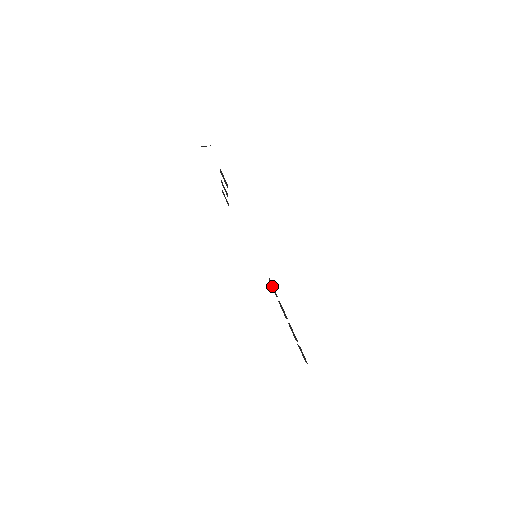
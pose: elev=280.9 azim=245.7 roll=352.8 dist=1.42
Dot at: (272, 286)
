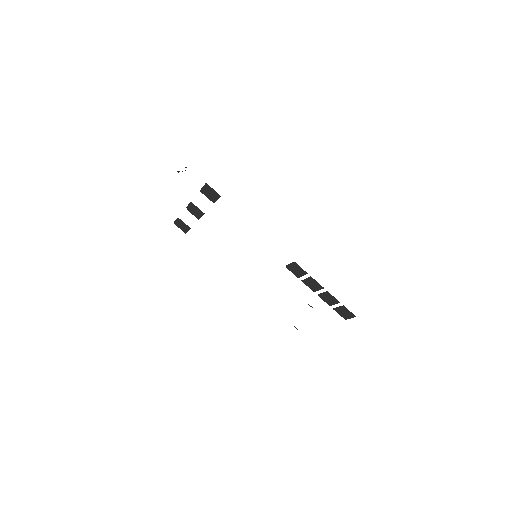
Dot at: (295, 269)
